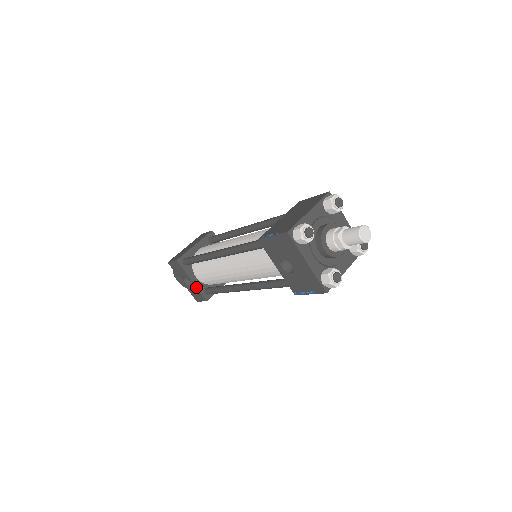
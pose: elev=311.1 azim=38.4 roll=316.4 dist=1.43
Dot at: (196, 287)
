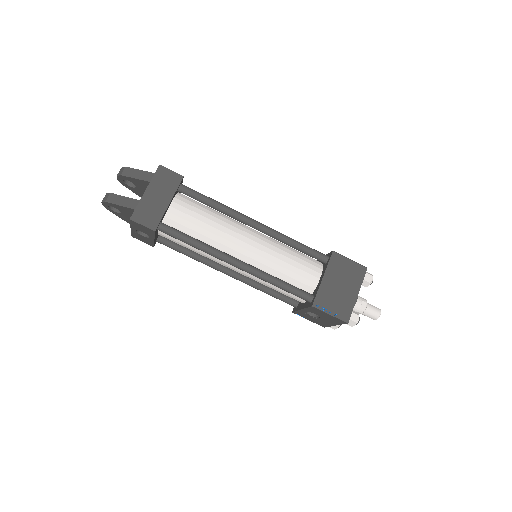
Dot at: (154, 242)
